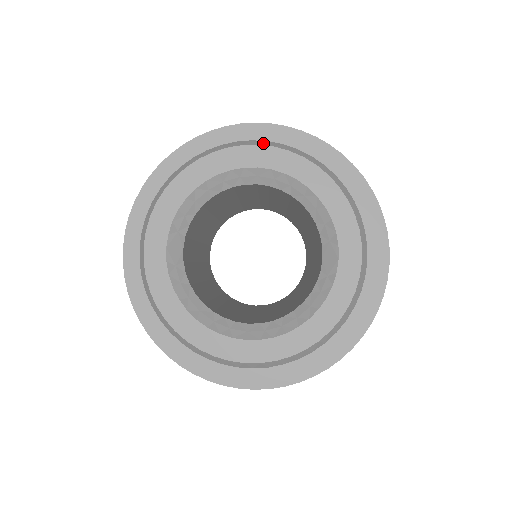
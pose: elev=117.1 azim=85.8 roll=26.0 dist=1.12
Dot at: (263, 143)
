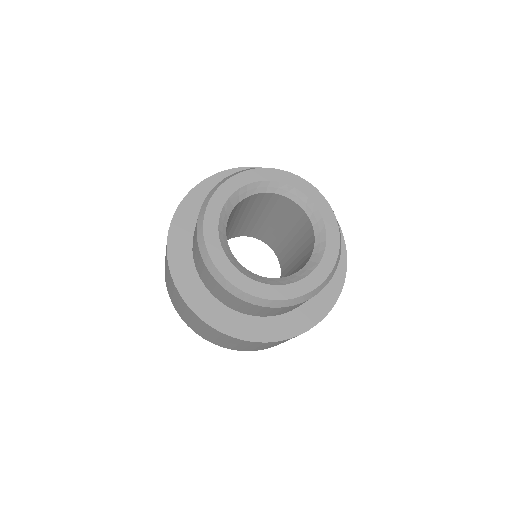
Dot at: (310, 183)
